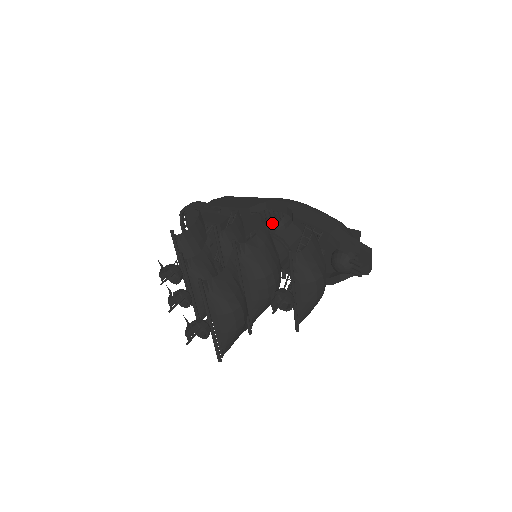
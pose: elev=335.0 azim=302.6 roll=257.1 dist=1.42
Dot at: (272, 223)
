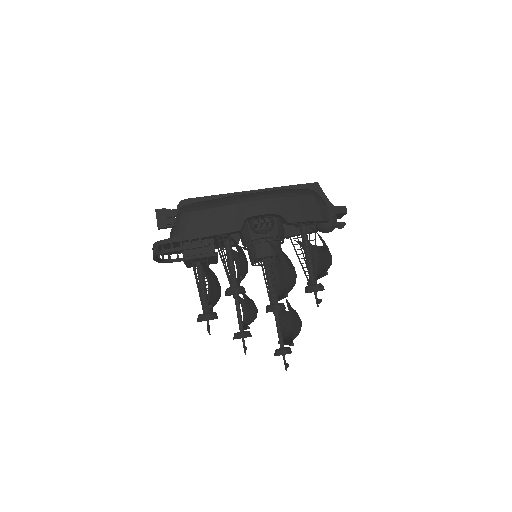
Dot at: (265, 231)
